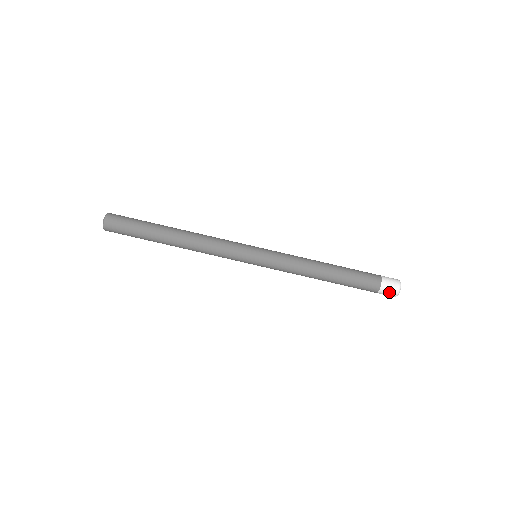
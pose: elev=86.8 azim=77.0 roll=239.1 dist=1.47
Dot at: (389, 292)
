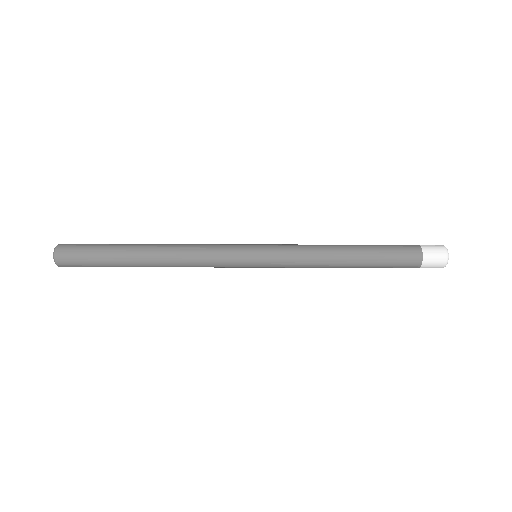
Dot at: occluded
